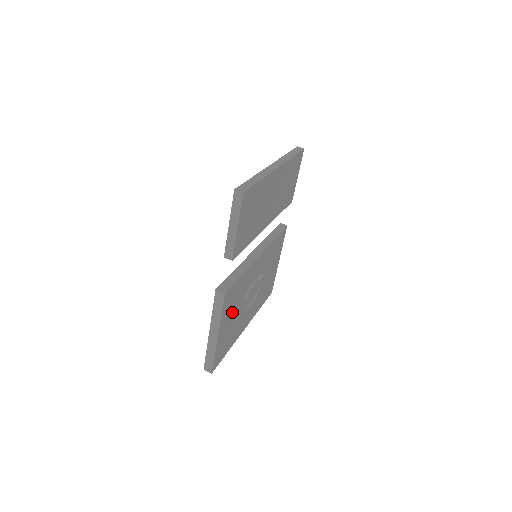
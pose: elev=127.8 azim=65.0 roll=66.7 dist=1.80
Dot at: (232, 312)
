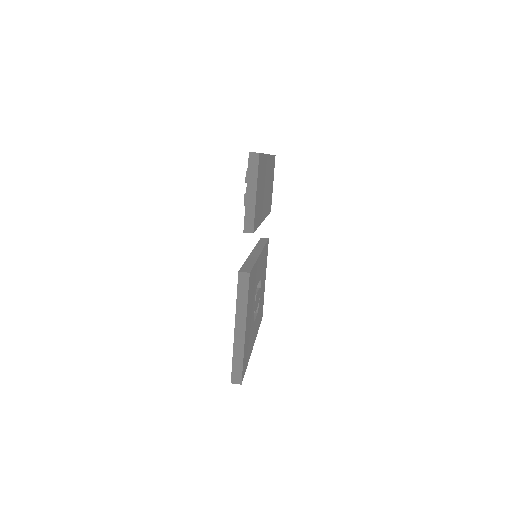
Dot at: (250, 309)
